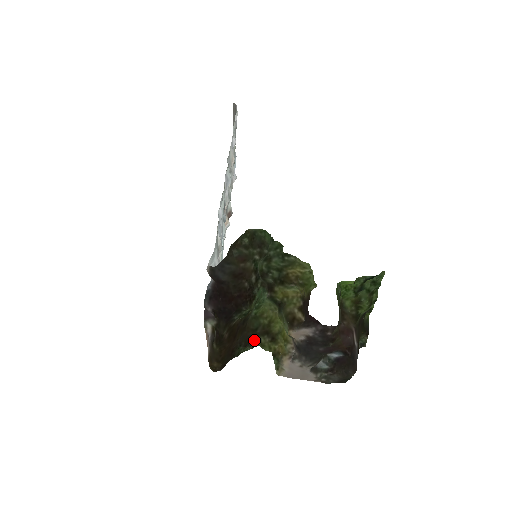
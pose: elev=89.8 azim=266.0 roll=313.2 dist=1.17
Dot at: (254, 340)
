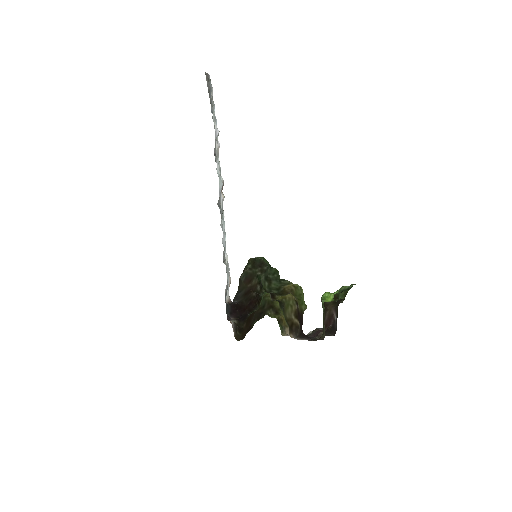
Dot at: (263, 314)
